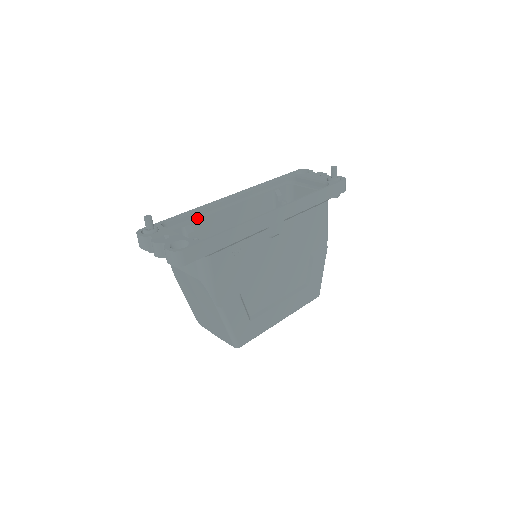
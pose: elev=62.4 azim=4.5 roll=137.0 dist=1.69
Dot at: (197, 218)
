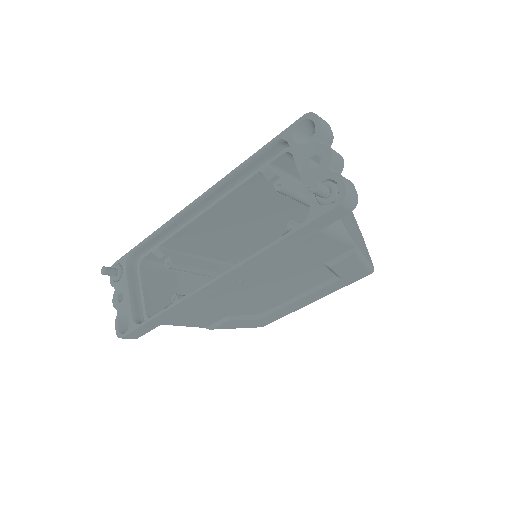
Dot at: (165, 236)
